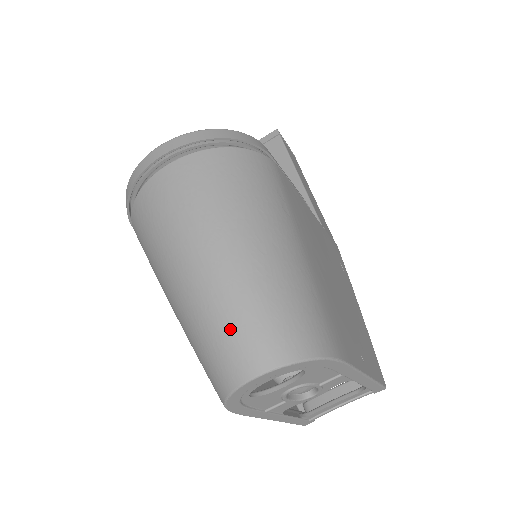
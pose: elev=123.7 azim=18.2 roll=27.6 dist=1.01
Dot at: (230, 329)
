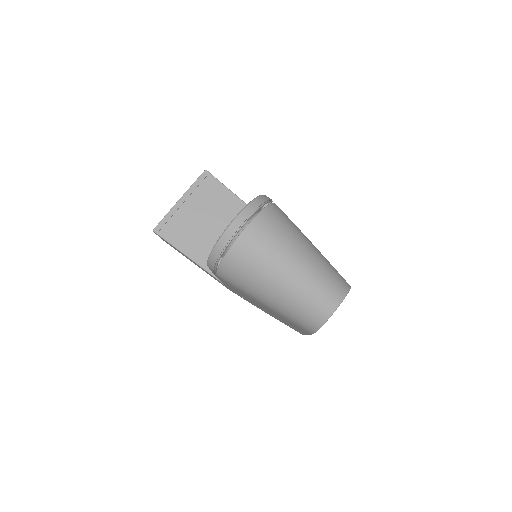
Dot at: (319, 293)
